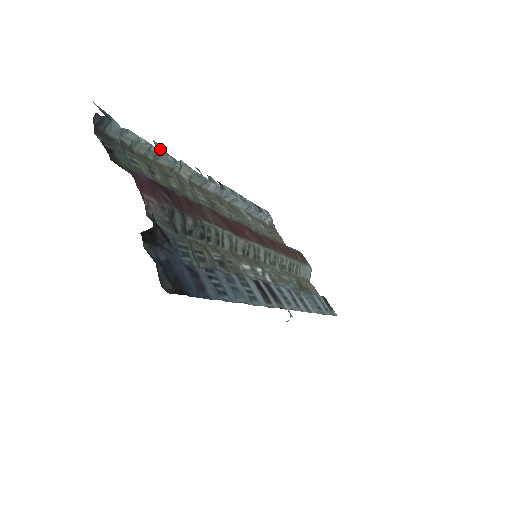
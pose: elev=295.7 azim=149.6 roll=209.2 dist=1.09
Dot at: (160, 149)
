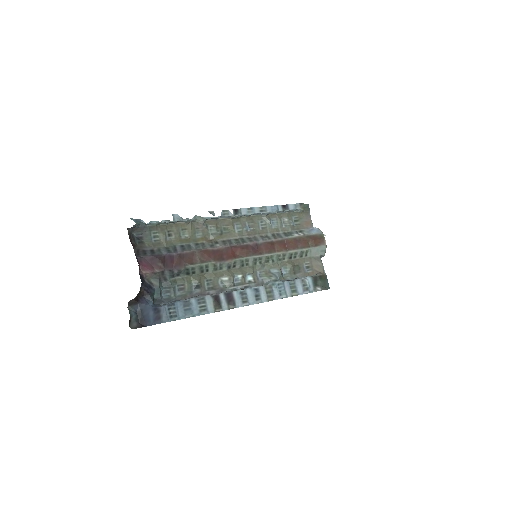
Dot at: (177, 219)
